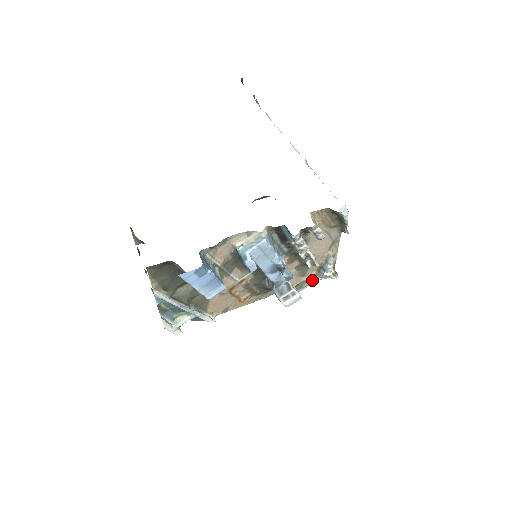
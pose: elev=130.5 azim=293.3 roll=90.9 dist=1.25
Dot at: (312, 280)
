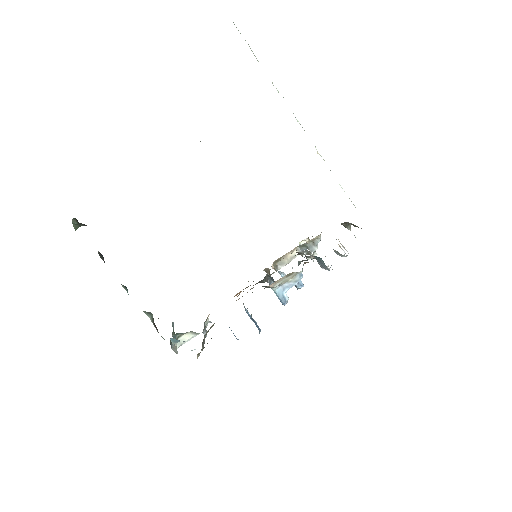
Dot at: (293, 256)
